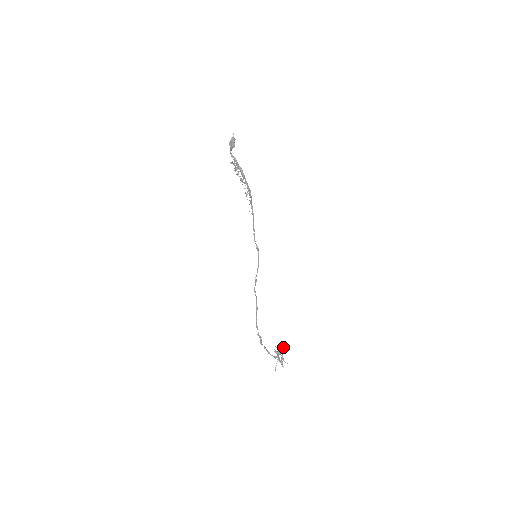
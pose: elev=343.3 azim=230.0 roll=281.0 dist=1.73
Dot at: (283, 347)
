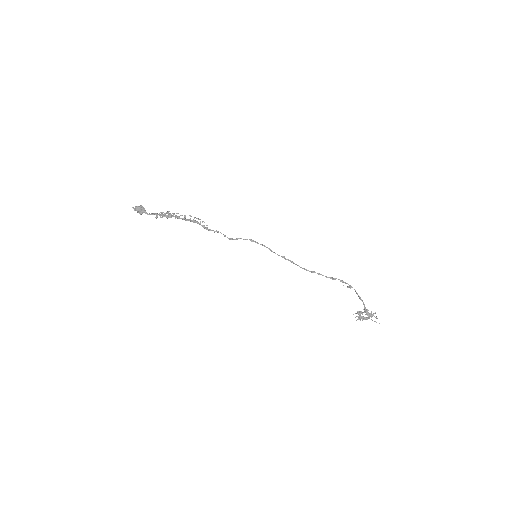
Dot at: occluded
